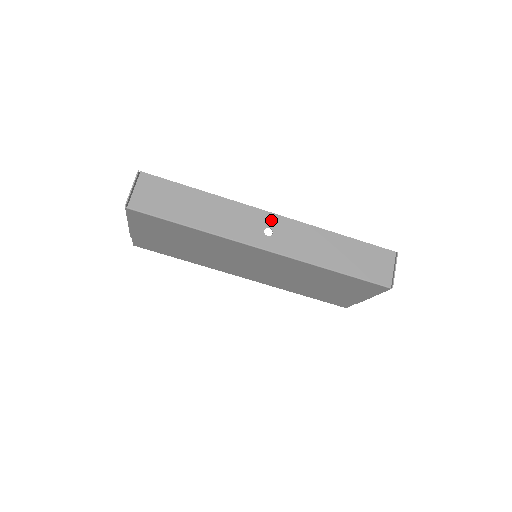
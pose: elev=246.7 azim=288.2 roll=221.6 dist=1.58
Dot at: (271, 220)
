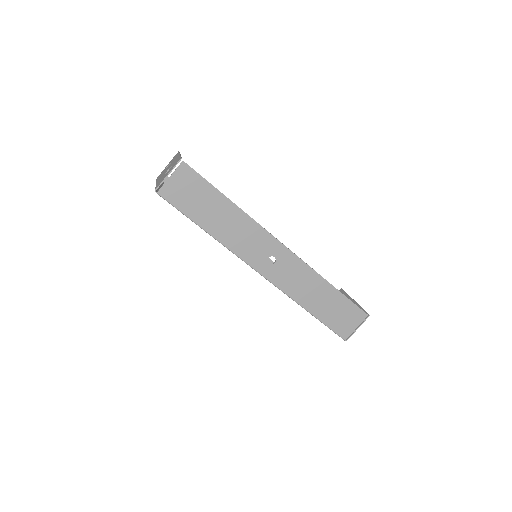
Dot at: (279, 251)
